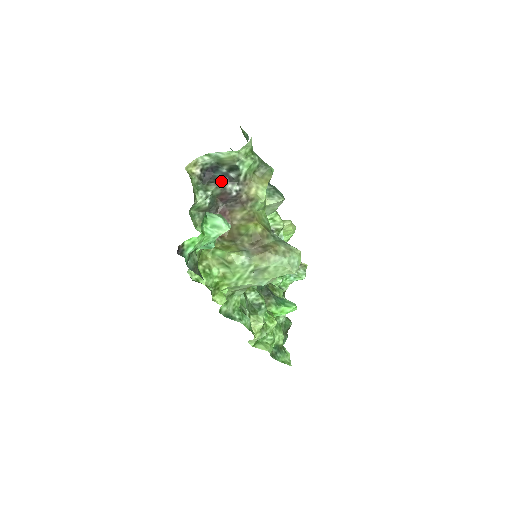
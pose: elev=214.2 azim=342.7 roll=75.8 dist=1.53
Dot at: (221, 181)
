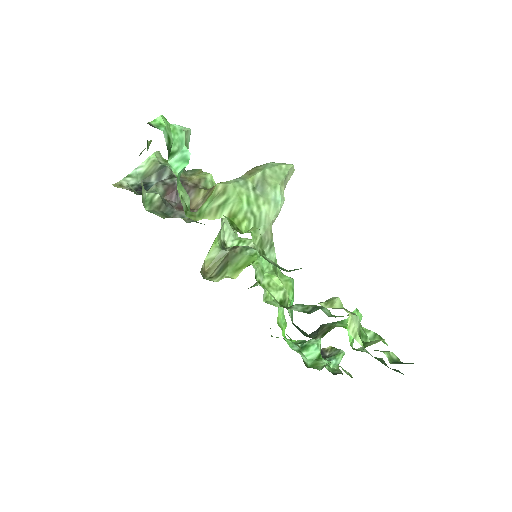
Dot at: (157, 183)
